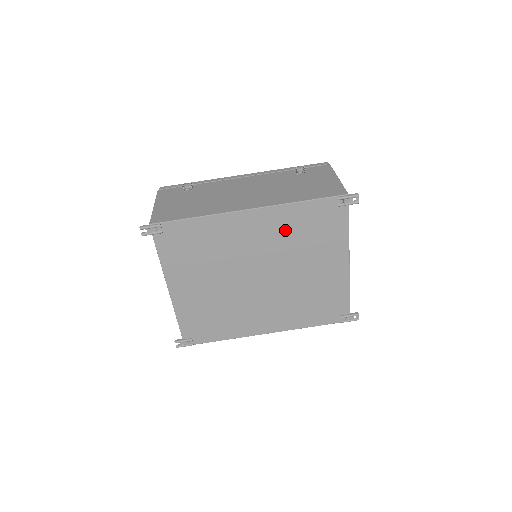
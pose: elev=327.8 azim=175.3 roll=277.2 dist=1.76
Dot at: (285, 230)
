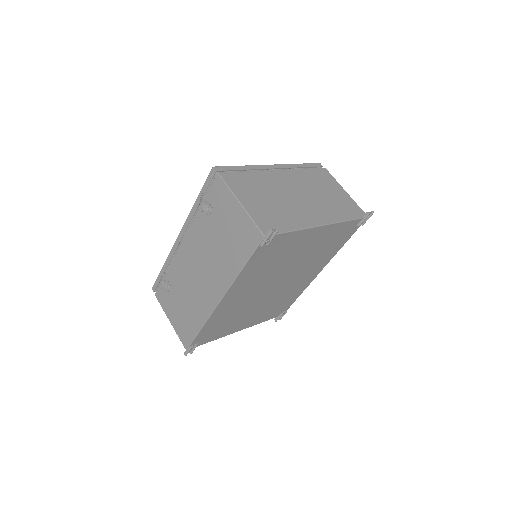
Dot at: (255, 276)
